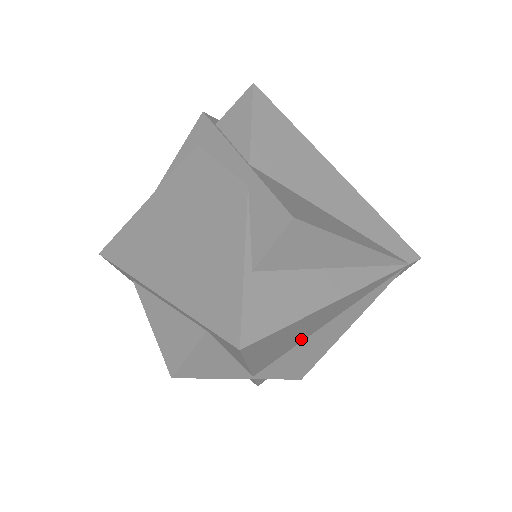
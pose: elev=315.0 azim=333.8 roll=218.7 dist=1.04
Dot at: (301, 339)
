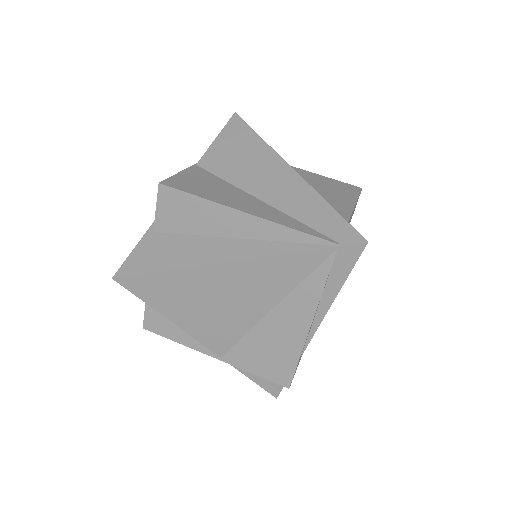
Dot at: (243, 321)
